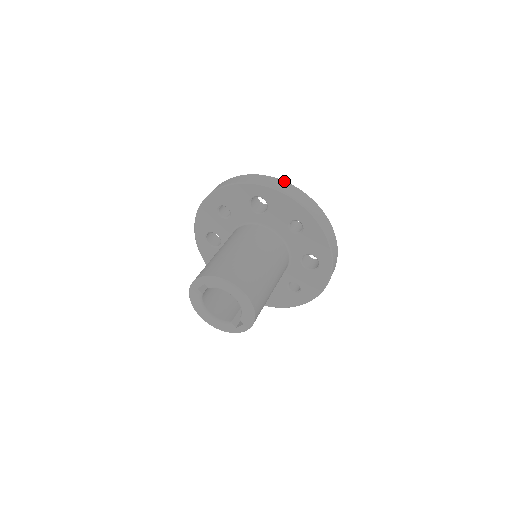
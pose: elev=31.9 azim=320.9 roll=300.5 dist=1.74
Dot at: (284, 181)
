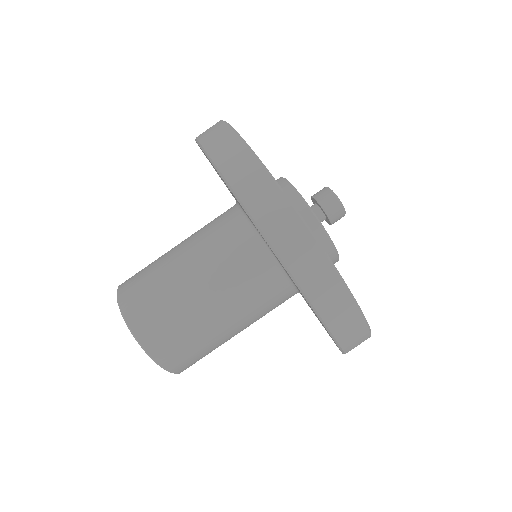
Dot at: (245, 146)
